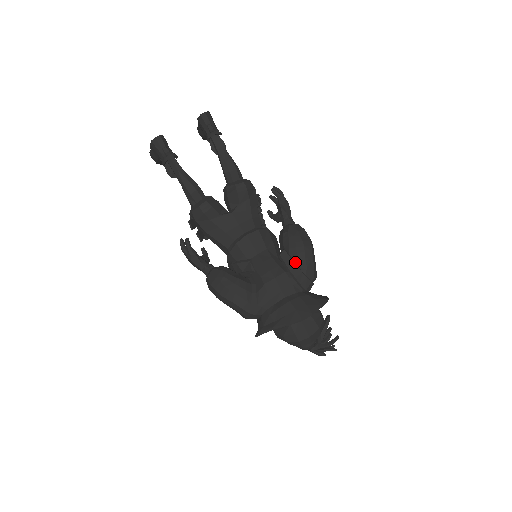
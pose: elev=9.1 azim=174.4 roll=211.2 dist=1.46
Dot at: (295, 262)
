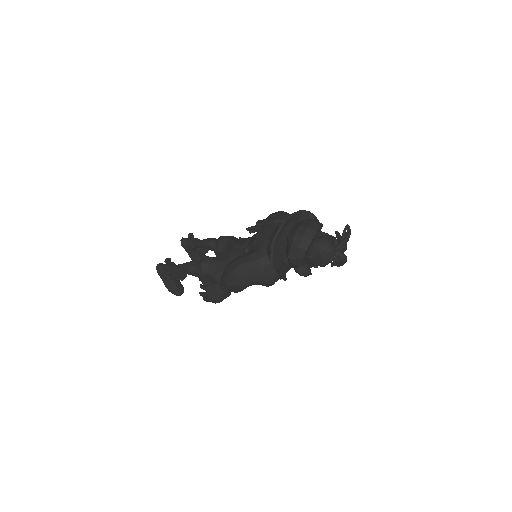
Dot at: occluded
